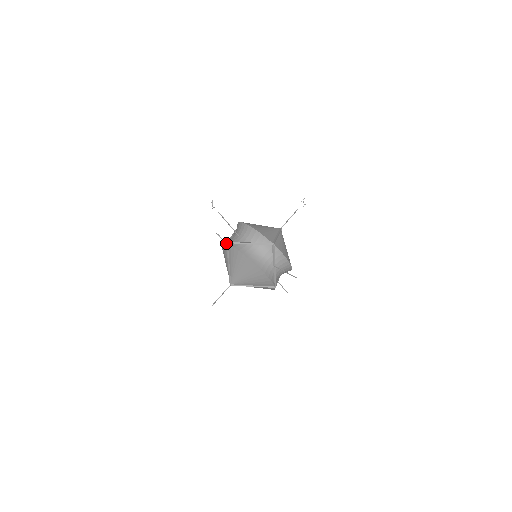
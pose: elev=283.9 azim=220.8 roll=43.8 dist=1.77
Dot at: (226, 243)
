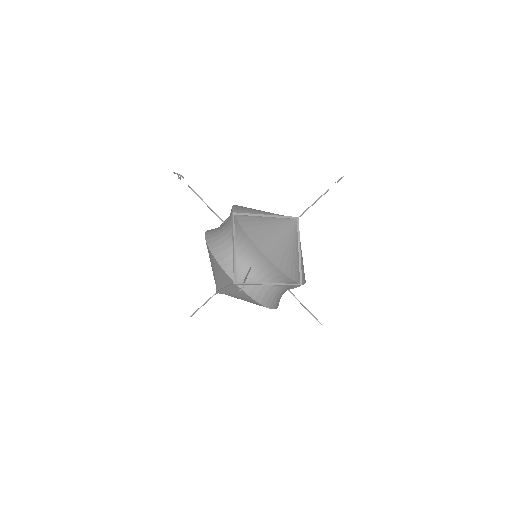
Dot at: (233, 284)
